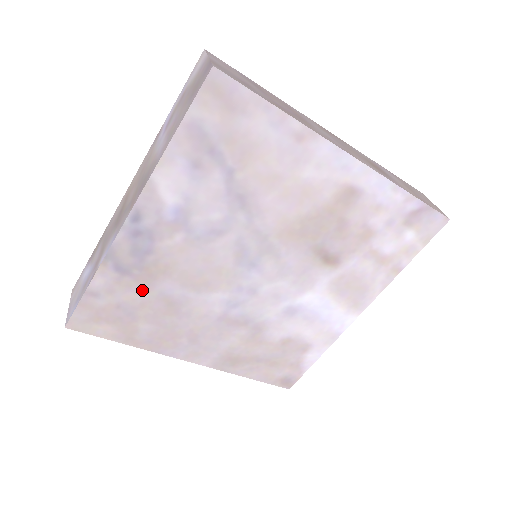
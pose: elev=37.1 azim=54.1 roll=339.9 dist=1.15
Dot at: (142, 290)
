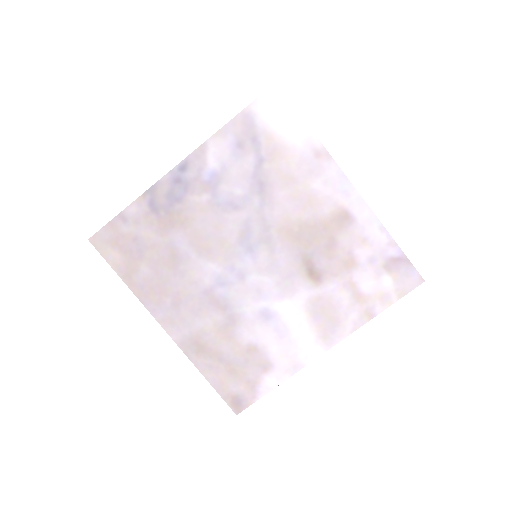
Dot at: (159, 232)
